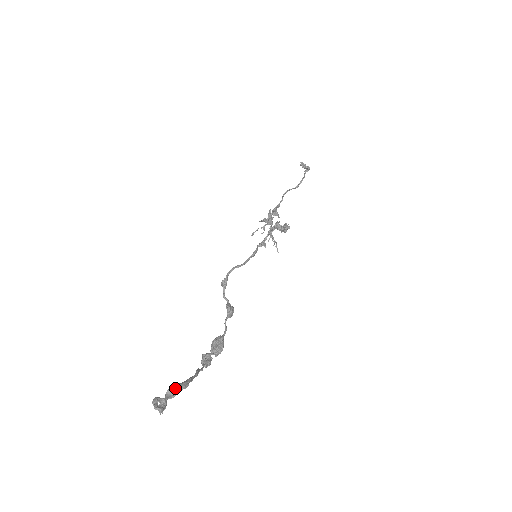
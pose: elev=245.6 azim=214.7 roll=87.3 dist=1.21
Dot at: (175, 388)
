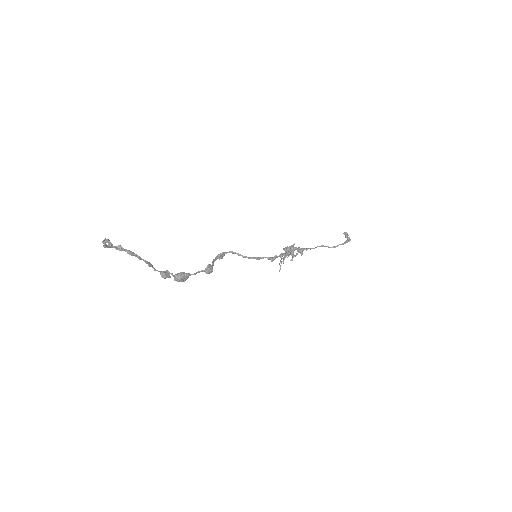
Dot at: occluded
